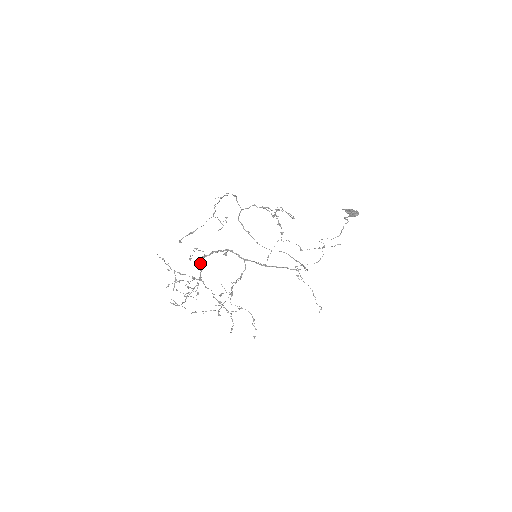
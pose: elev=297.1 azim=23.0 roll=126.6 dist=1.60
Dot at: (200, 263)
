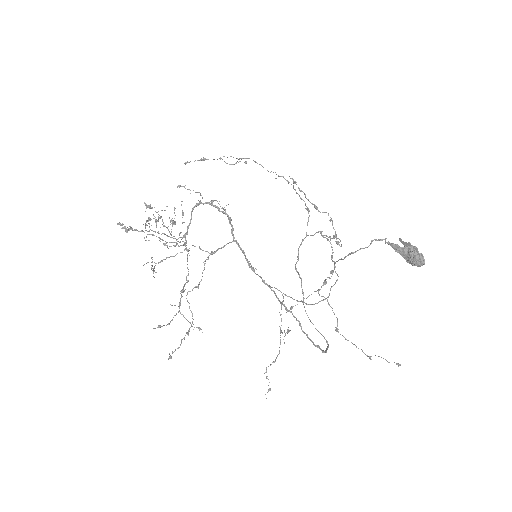
Dot at: (191, 211)
